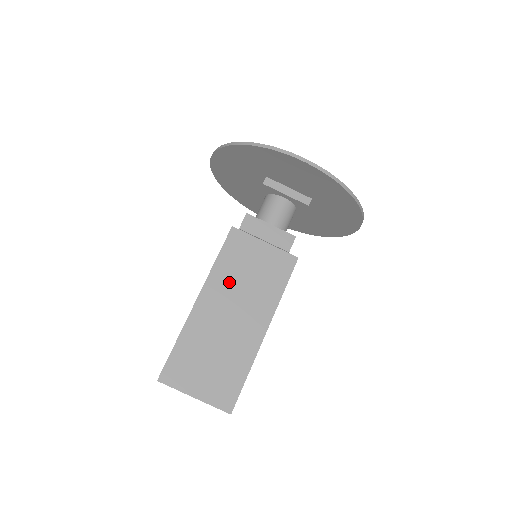
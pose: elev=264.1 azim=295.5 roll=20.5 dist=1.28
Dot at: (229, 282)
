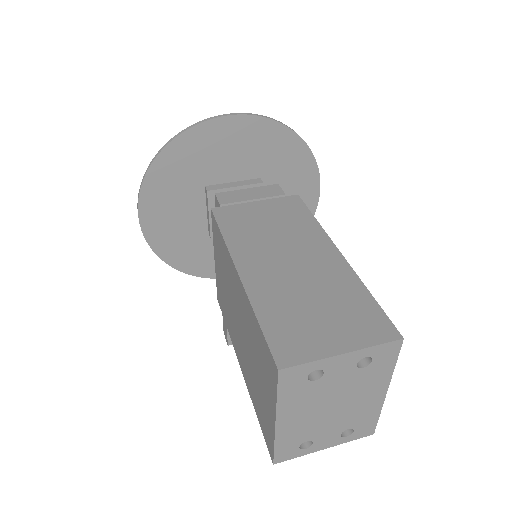
Dot at: (255, 242)
